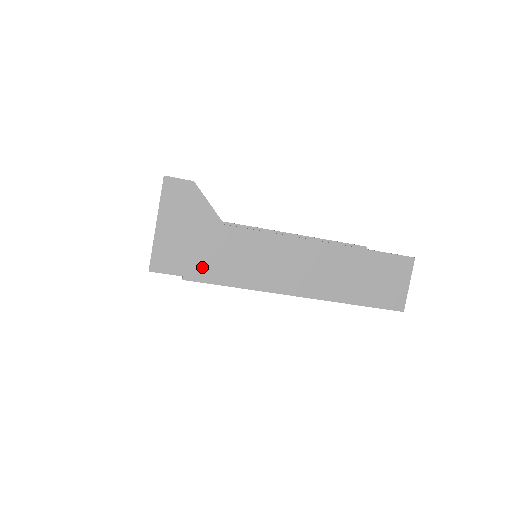
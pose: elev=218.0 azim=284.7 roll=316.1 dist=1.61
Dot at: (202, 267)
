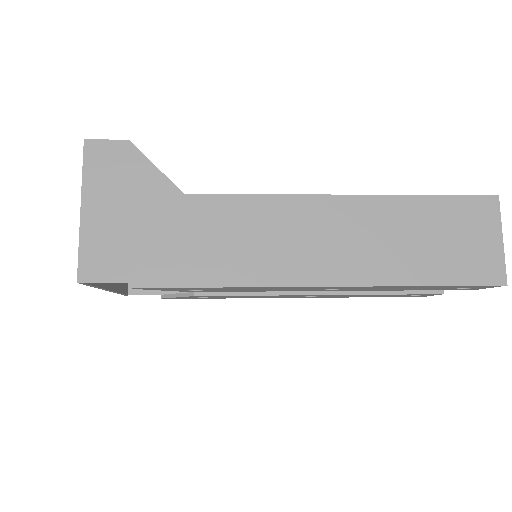
Dot at: (159, 263)
